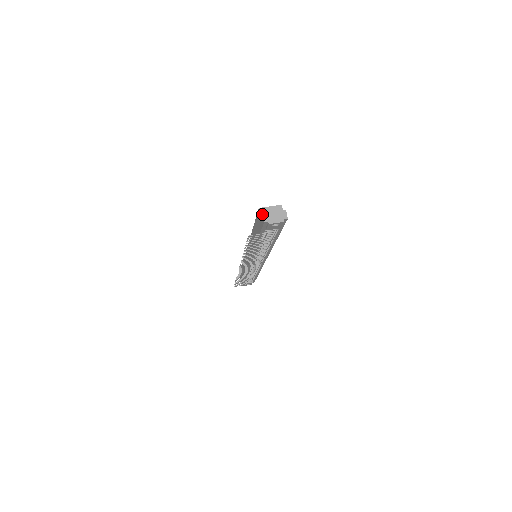
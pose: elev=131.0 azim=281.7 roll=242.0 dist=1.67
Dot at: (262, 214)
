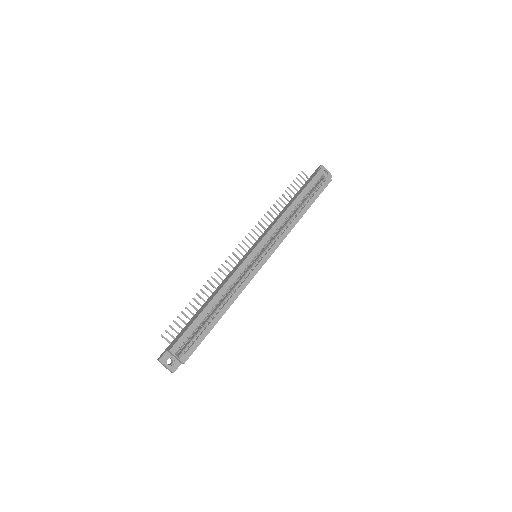
Dot at: (159, 360)
